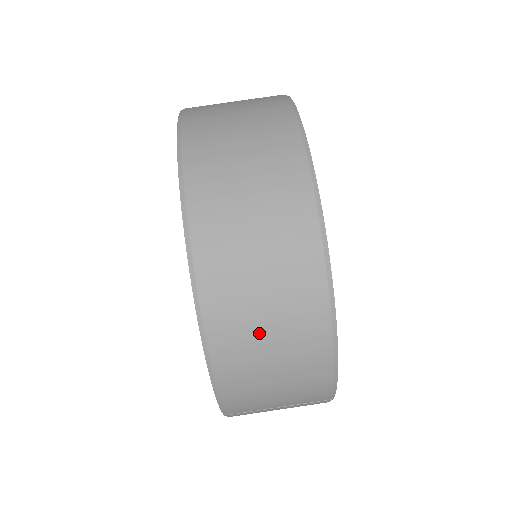
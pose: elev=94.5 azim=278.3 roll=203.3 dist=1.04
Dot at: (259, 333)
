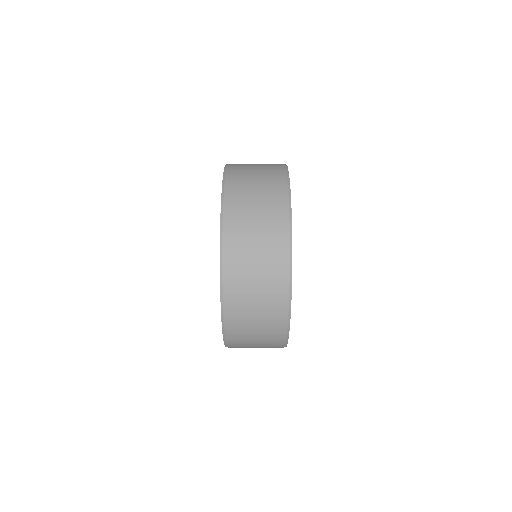
Dot at: (251, 343)
